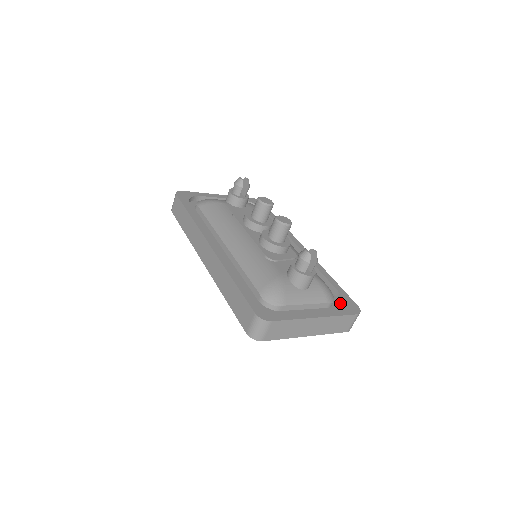
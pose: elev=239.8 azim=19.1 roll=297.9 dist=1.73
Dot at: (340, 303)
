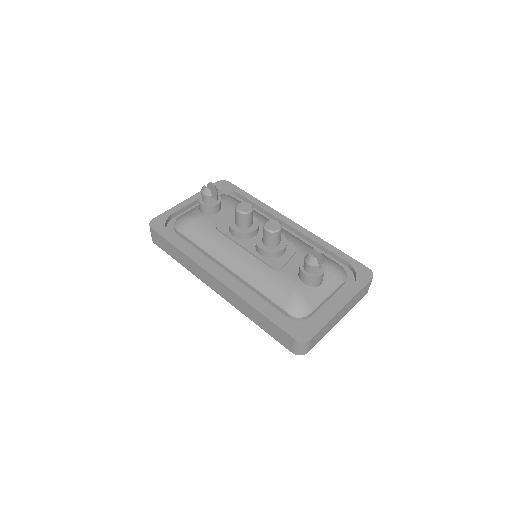
Dot at: (351, 271)
